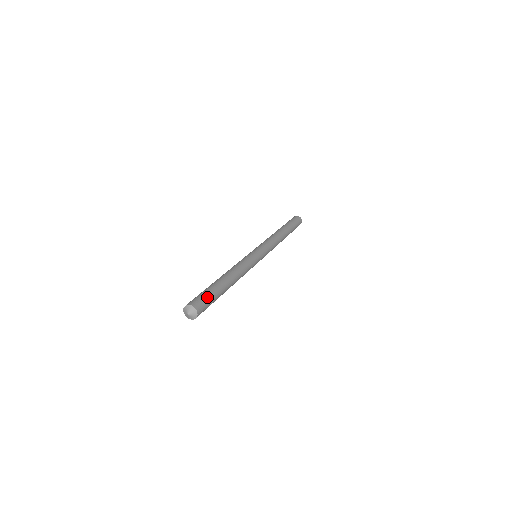
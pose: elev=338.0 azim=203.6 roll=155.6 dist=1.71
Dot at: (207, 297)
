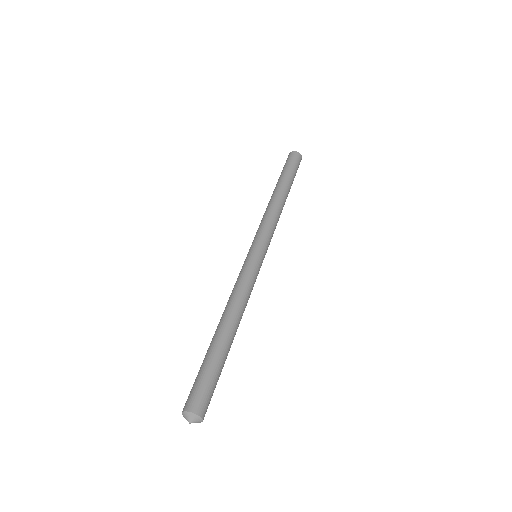
Dot at: occluded
